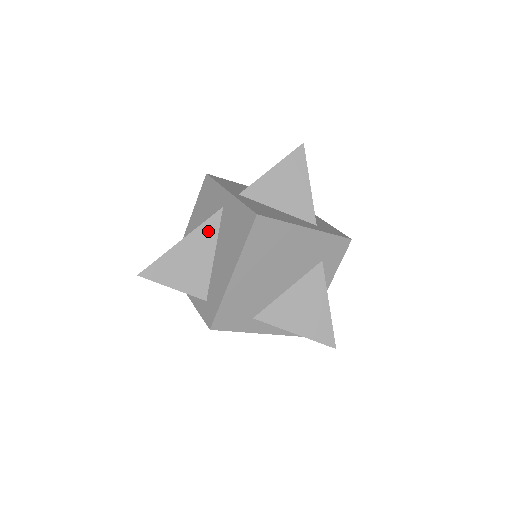
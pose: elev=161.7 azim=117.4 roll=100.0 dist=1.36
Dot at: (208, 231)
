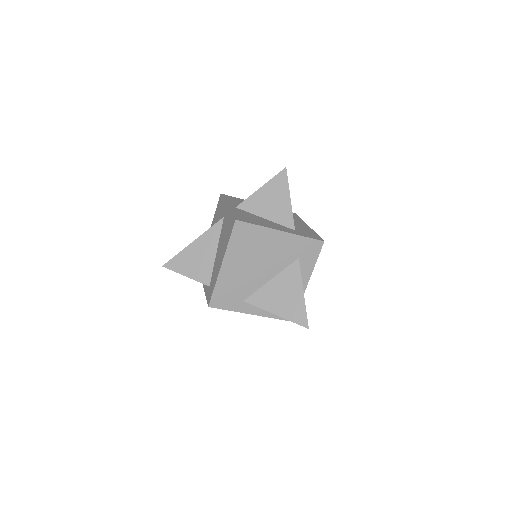
Dot at: (212, 235)
